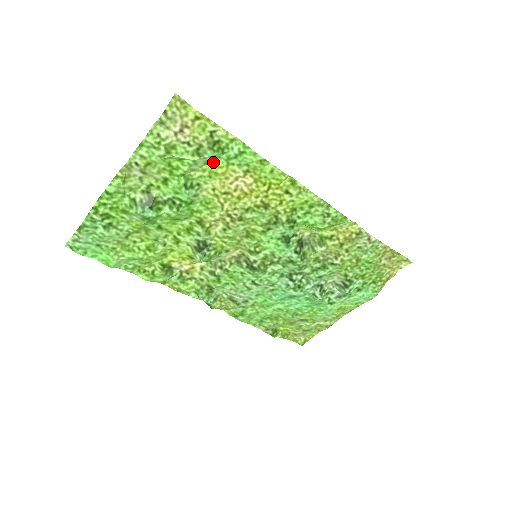
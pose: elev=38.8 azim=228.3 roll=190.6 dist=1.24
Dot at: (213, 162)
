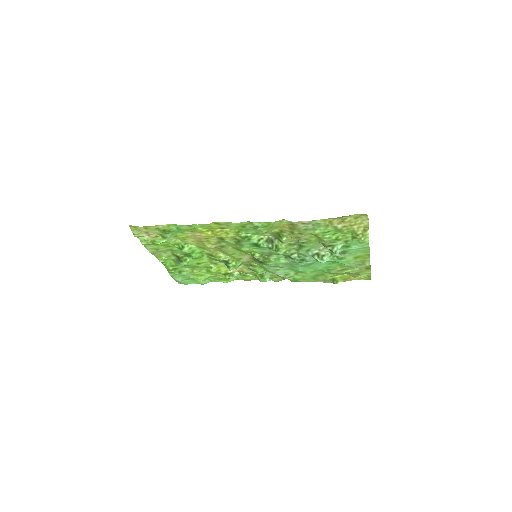
Dot at: (177, 234)
